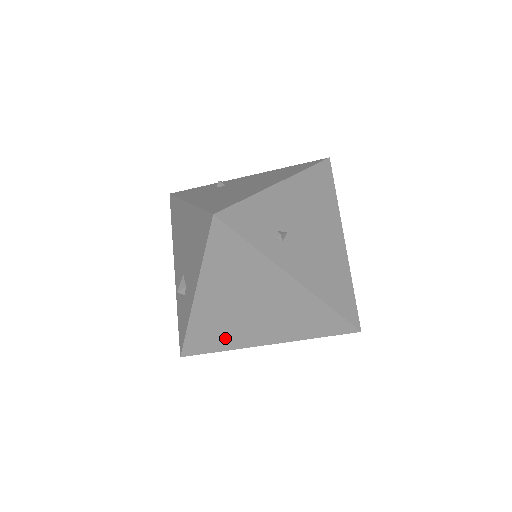
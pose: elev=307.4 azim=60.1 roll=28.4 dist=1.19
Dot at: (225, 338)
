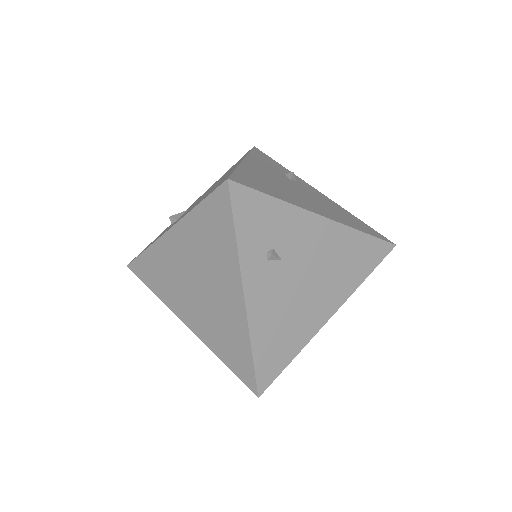
Dot at: (164, 287)
